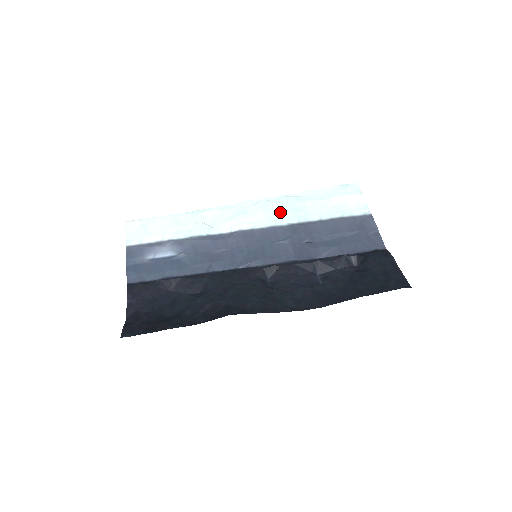
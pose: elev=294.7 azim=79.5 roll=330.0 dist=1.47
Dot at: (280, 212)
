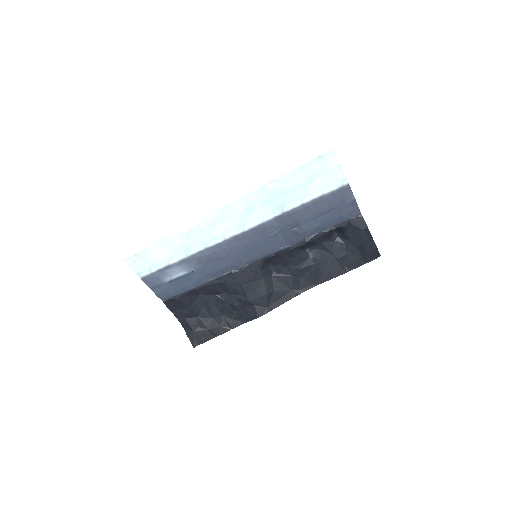
Dot at: (263, 208)
